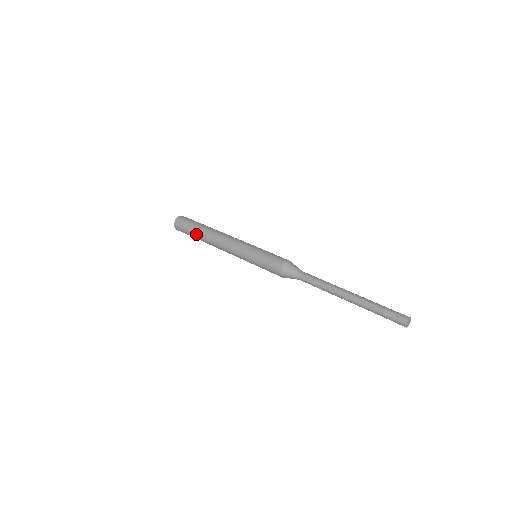
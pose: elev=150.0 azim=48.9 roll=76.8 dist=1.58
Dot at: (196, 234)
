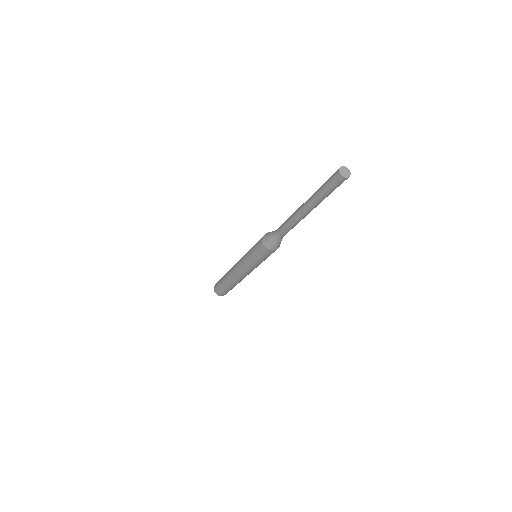
Dot at: (224, 276)
